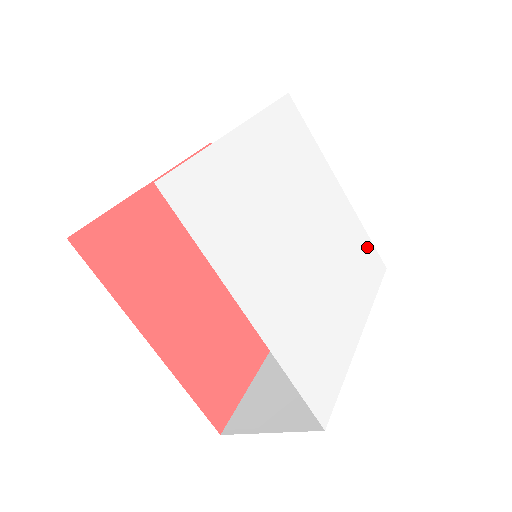
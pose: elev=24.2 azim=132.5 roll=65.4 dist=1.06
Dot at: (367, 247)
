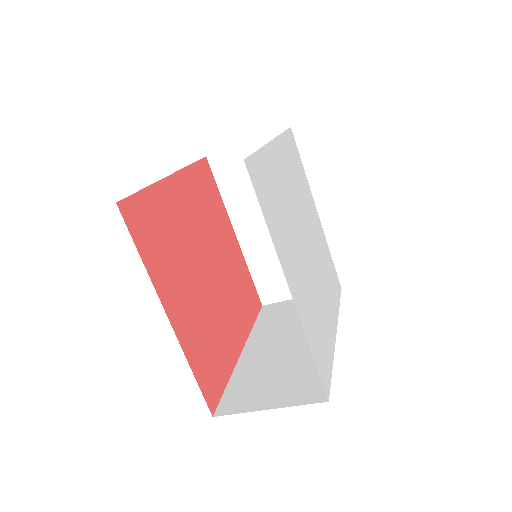
Dot at: (332, 267)
